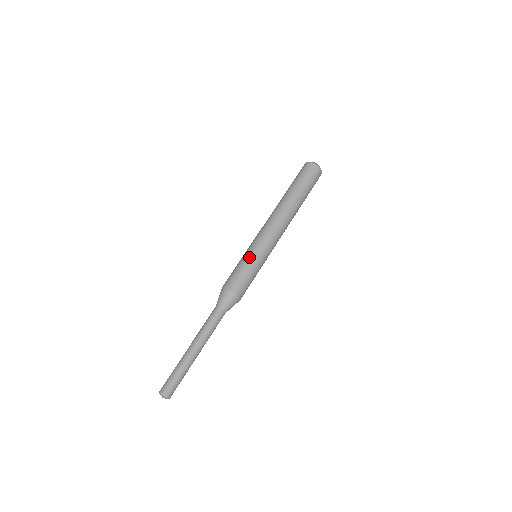
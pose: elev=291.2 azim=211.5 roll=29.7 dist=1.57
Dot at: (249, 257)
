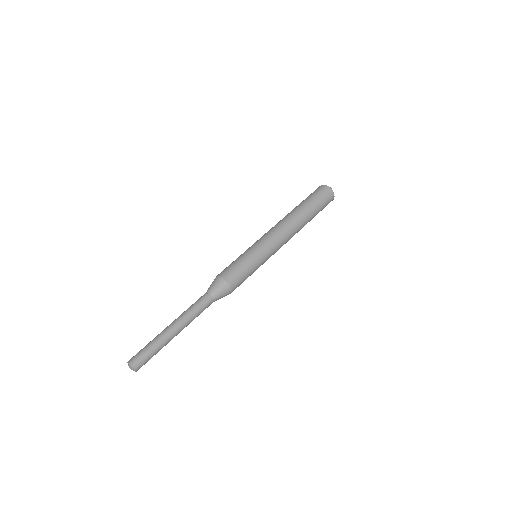
Dot at: (244, 252)
